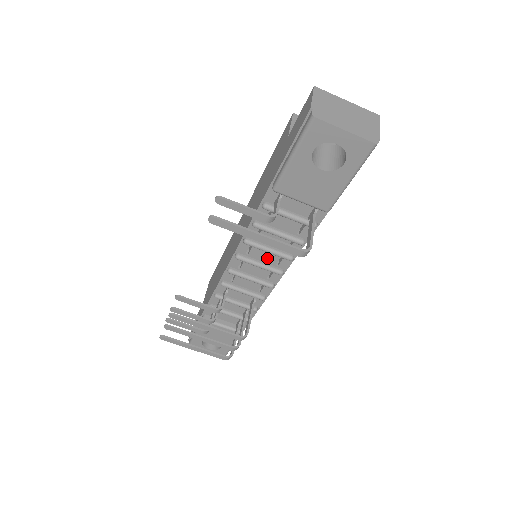
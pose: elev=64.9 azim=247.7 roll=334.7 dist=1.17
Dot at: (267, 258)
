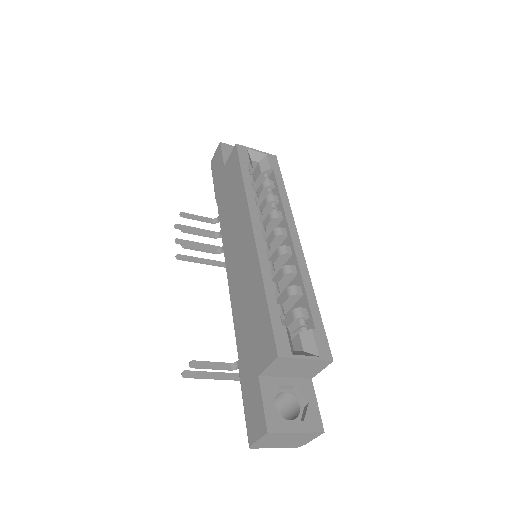
Dot at: occluded
